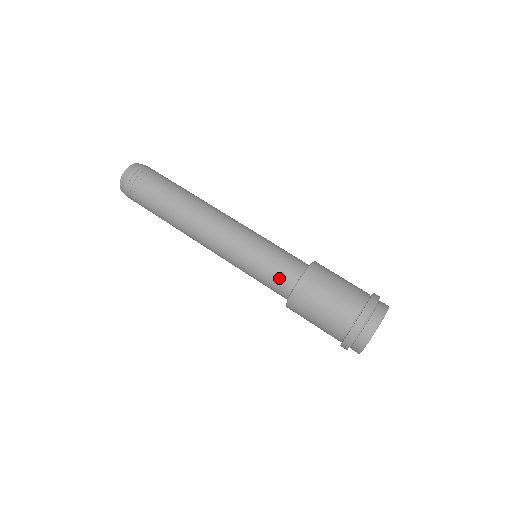
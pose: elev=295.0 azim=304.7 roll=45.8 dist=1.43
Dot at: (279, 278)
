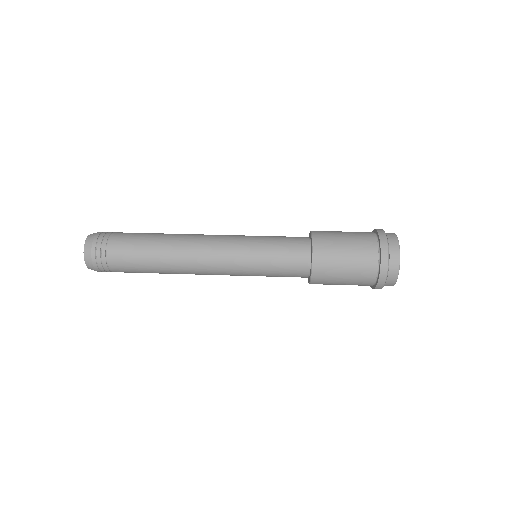
Dot at: (292, 237)
